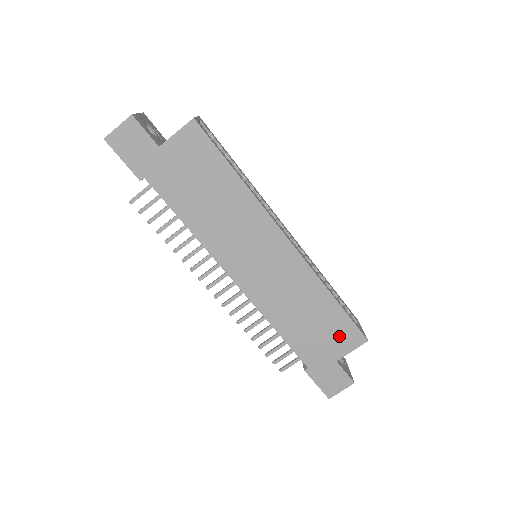
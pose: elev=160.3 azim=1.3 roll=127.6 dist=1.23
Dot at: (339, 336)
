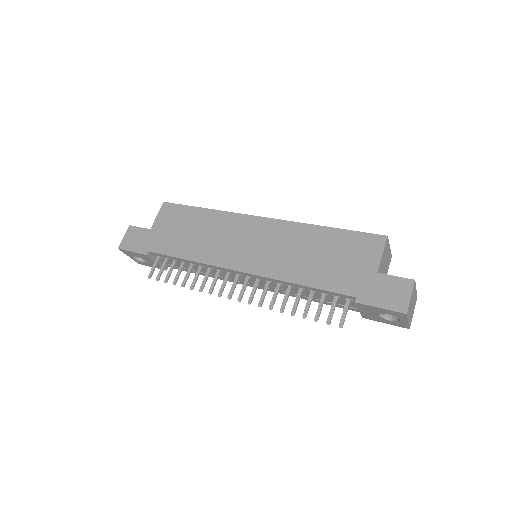
Dot at: (358, 251)
